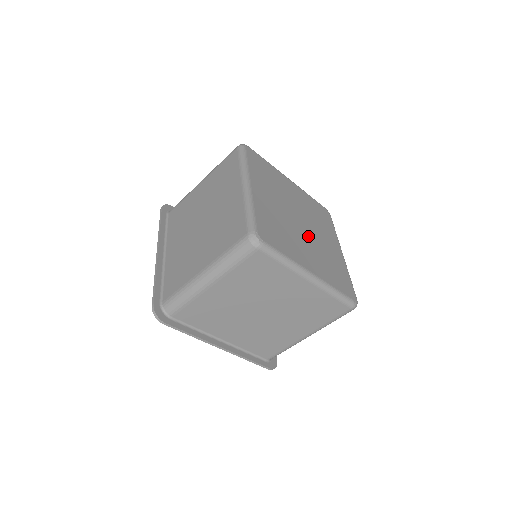
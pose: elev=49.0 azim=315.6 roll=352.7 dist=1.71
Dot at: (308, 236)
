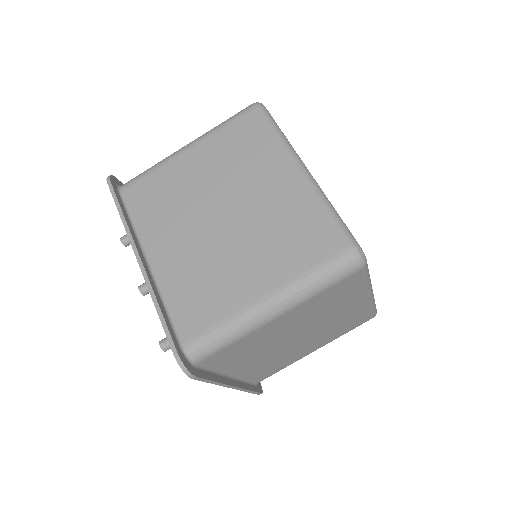
Dot at: occluded
